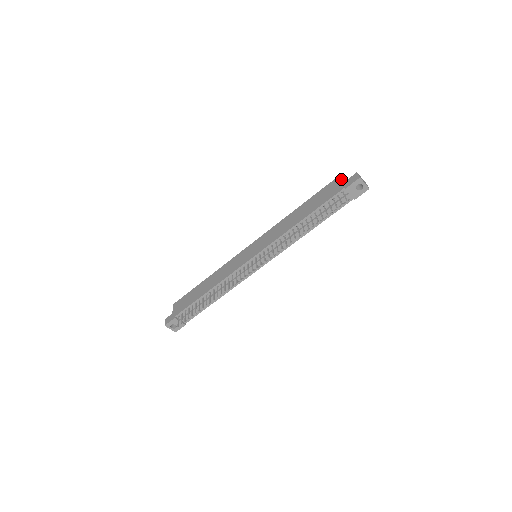
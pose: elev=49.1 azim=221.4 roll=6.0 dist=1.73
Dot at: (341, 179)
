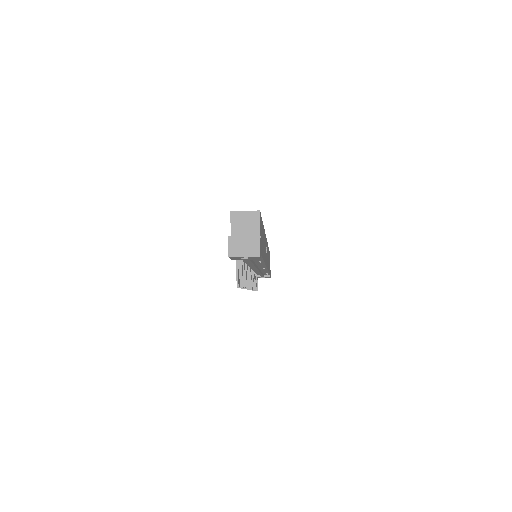
Dot at: occluded
